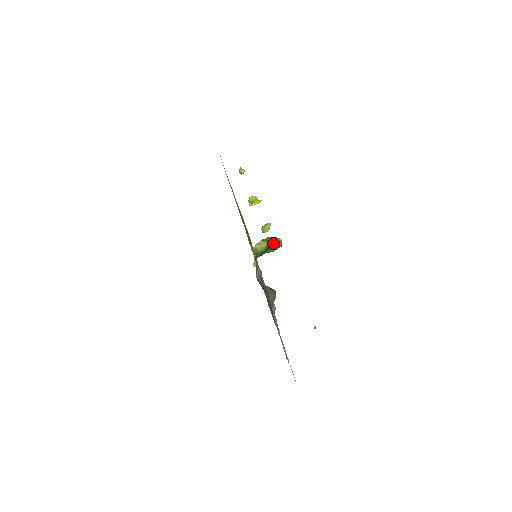
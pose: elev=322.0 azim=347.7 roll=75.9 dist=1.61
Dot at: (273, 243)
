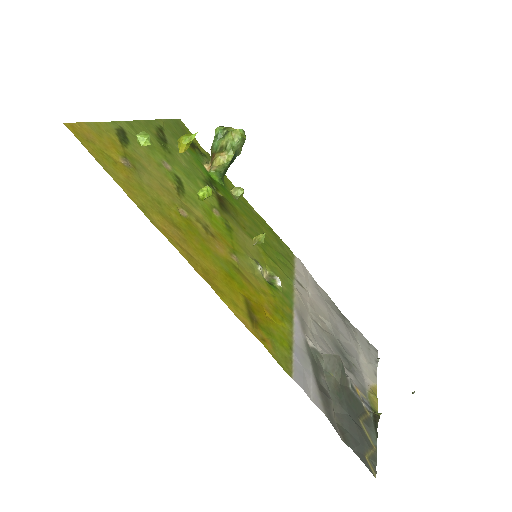
Dot at: (234, 147)
